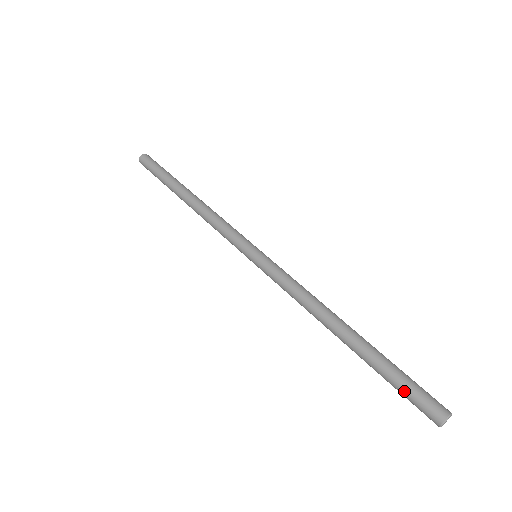
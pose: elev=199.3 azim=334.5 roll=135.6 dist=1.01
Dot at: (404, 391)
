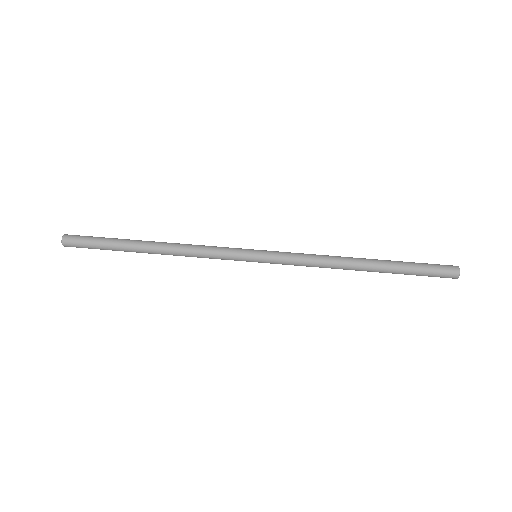
Dot at: (427, 265)
